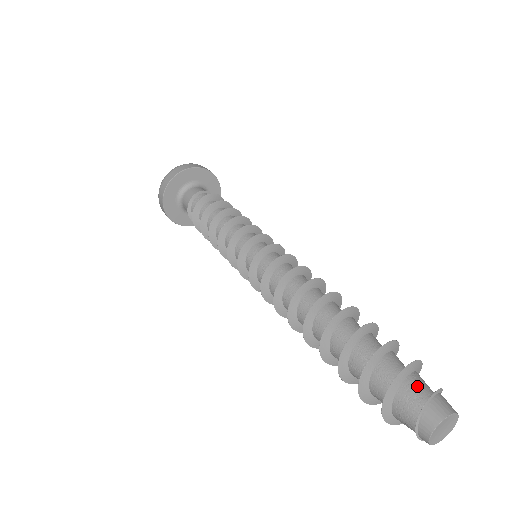
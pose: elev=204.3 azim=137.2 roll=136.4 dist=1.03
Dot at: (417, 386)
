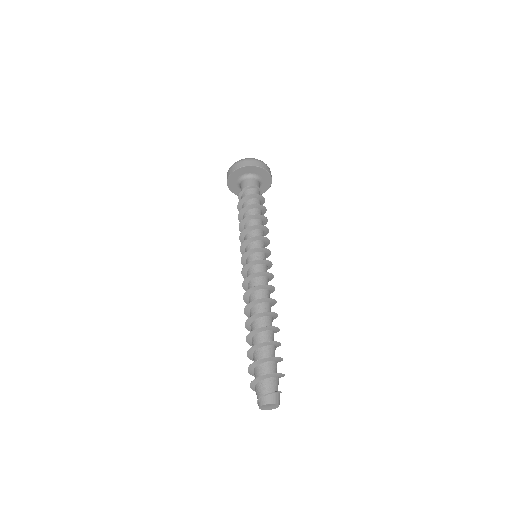
Dot at: (273, 384)
